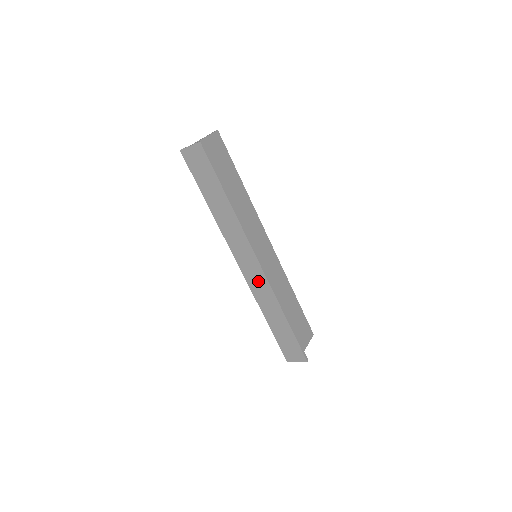
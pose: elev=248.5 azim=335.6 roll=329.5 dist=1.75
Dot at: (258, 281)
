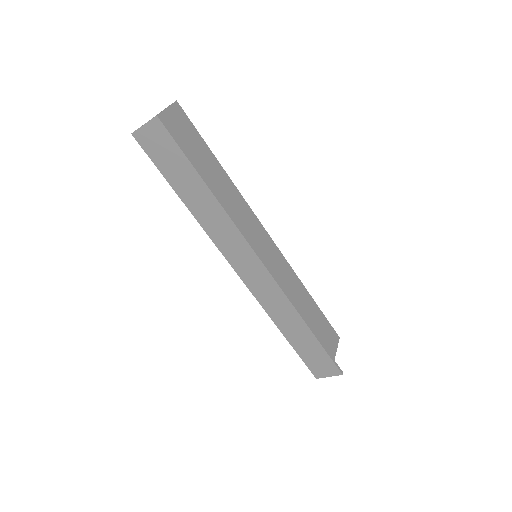
Dot at: (265, 287)
